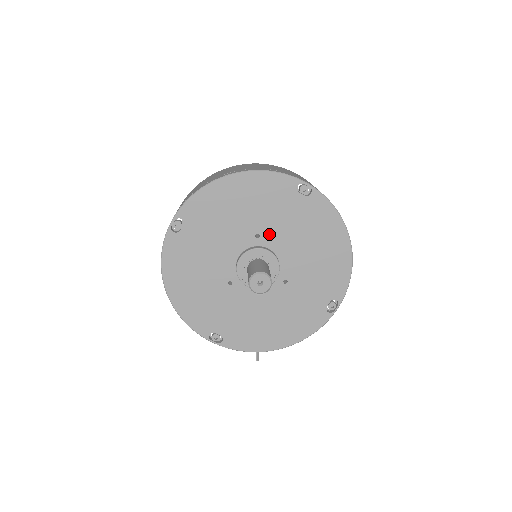
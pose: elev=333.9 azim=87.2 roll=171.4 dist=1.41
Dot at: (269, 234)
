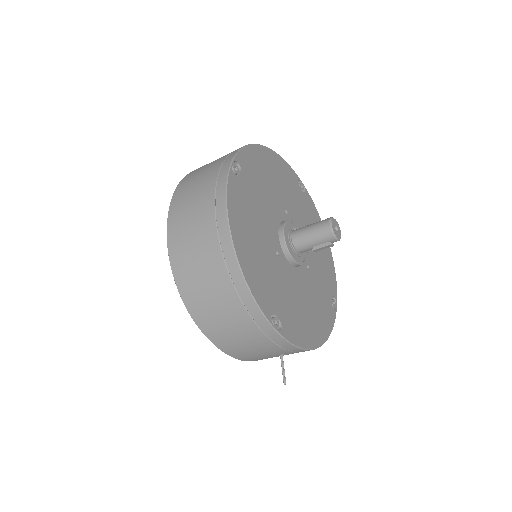
Dot at: (292, 214)
